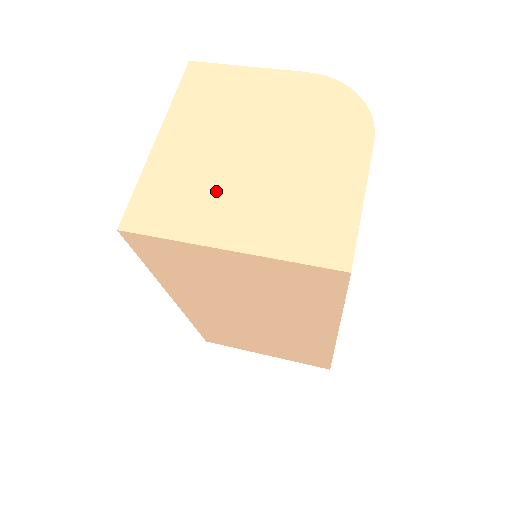
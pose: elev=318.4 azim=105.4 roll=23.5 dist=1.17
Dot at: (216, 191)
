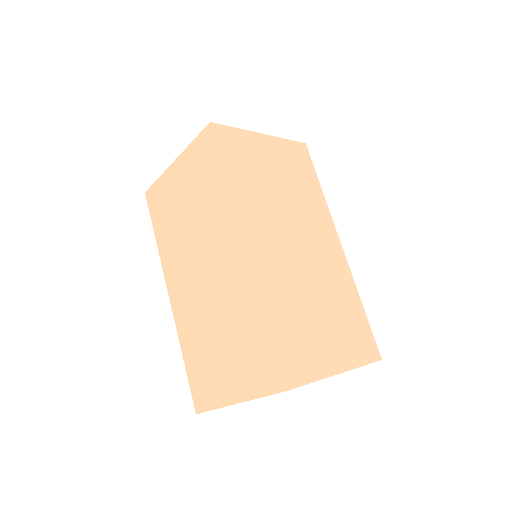
Dot at: occluded
